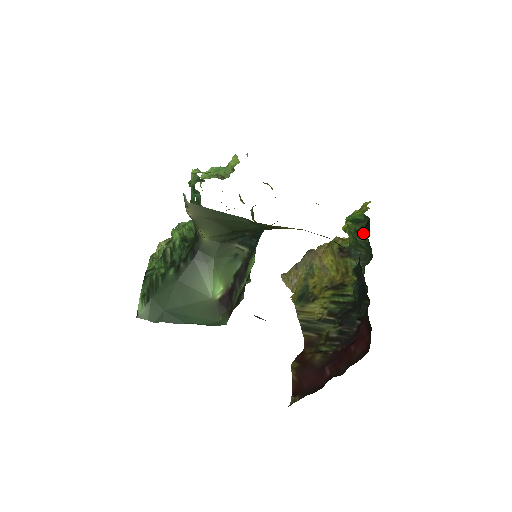
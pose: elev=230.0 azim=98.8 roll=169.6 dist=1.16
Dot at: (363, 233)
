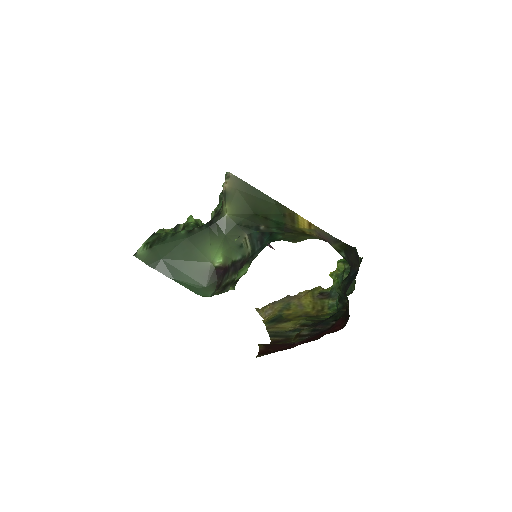
Dot at: occluded
